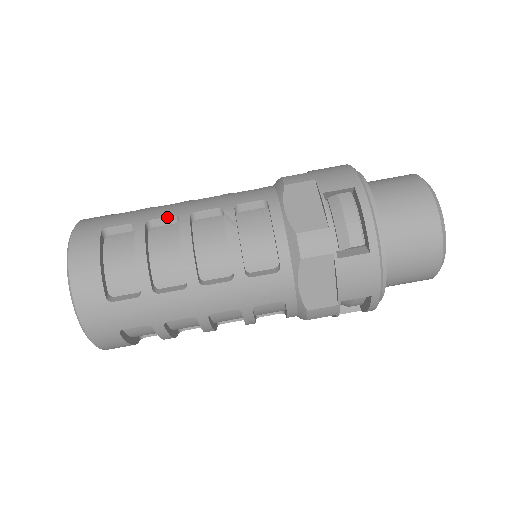
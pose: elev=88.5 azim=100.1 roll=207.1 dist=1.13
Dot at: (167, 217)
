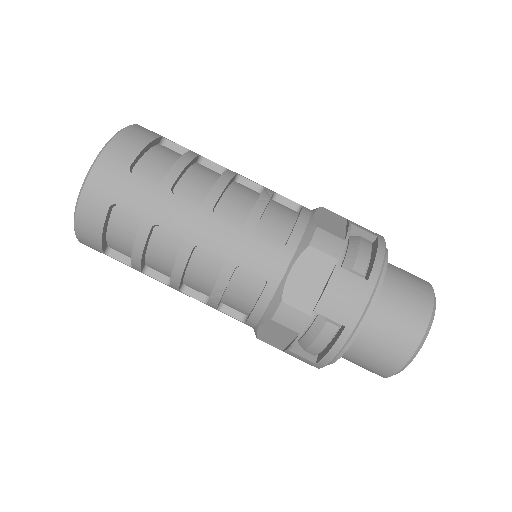
Dot at: (218, 164)
